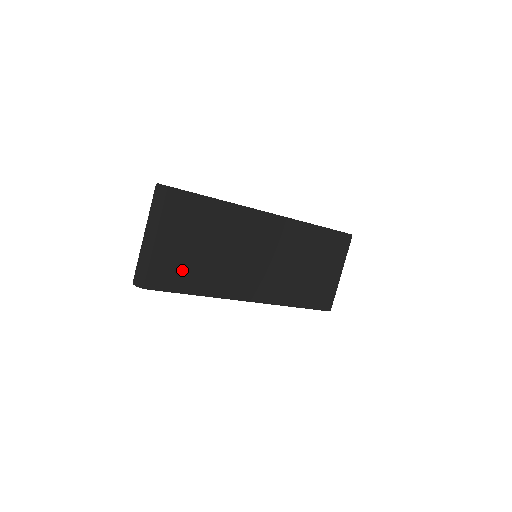
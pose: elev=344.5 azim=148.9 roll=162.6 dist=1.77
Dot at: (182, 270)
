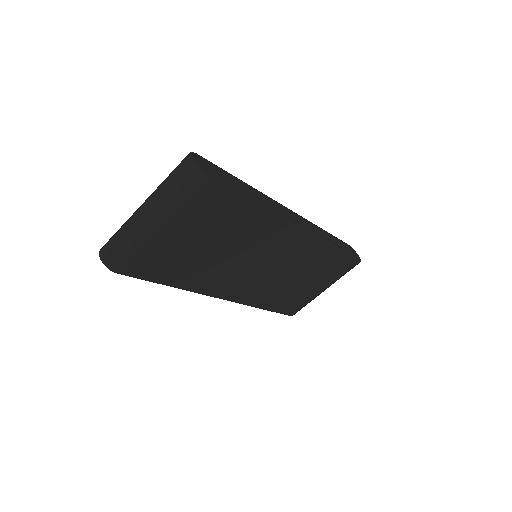
Dot at: (168, 262)
